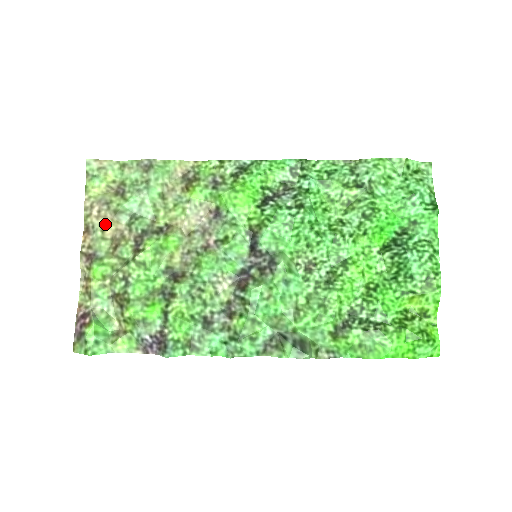
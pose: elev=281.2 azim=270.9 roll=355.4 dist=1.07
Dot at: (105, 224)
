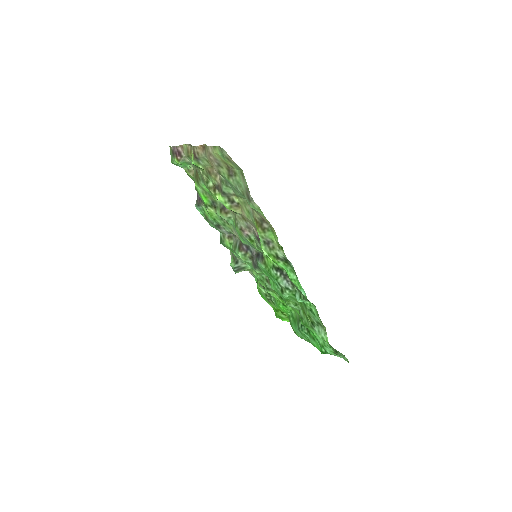
Dot at: (211, 164)
